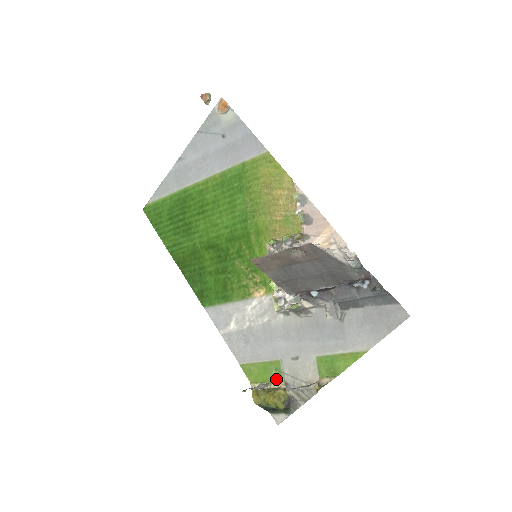
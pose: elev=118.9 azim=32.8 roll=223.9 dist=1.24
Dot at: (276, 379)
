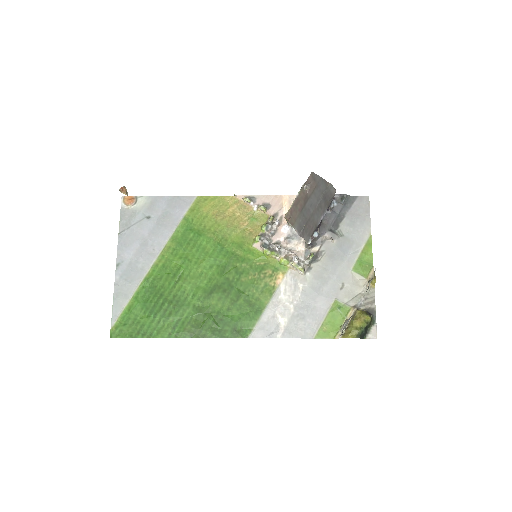
Dot at: (346, 313)
